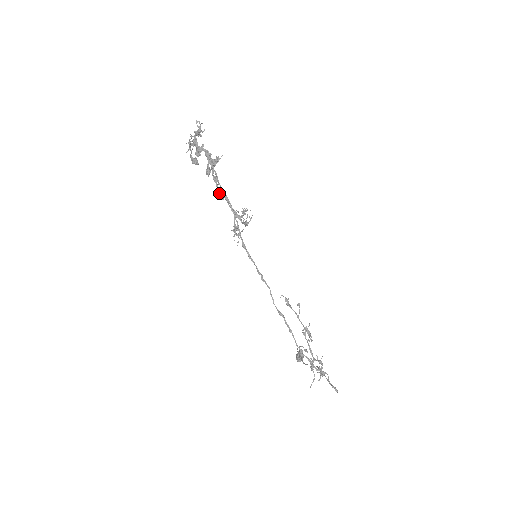
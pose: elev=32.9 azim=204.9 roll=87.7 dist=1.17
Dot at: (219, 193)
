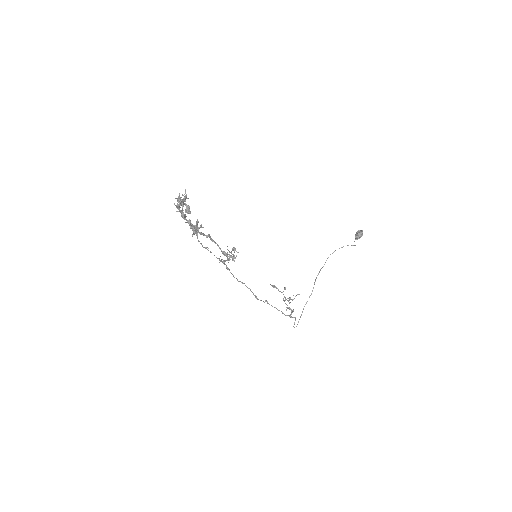
Dot at: (209, 237)
